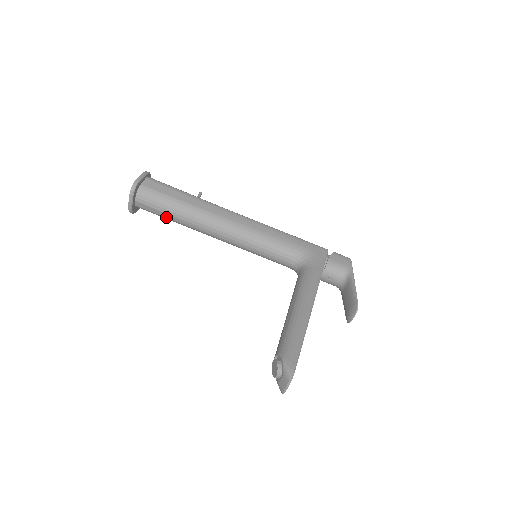
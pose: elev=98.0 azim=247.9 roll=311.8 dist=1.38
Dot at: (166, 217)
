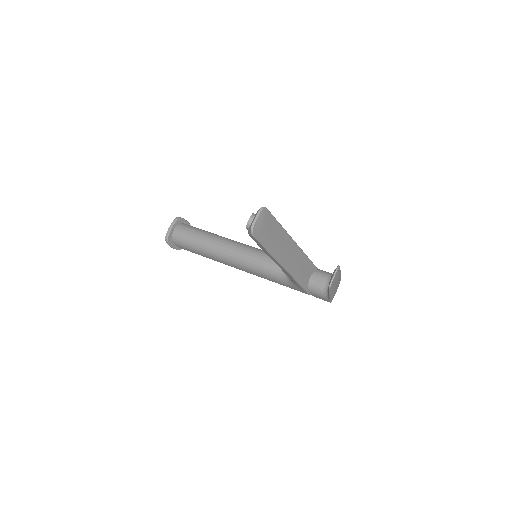
Dot at: (192, 241)
